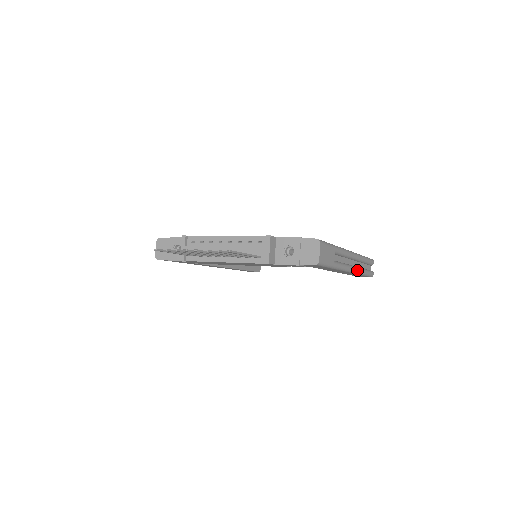
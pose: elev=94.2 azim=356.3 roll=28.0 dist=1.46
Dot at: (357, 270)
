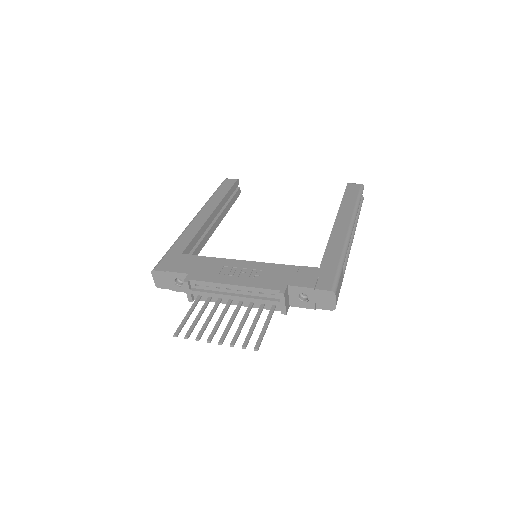
Dot at: occluded
